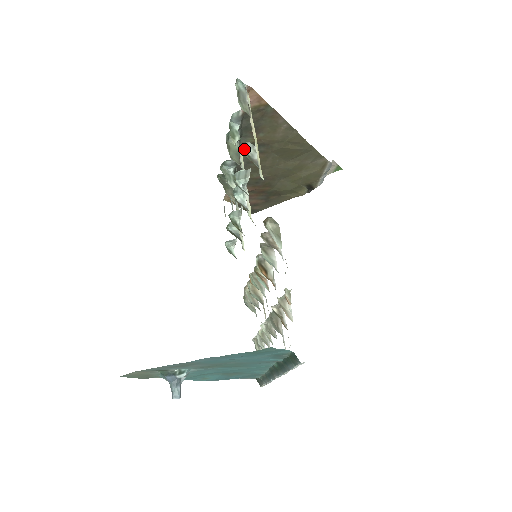
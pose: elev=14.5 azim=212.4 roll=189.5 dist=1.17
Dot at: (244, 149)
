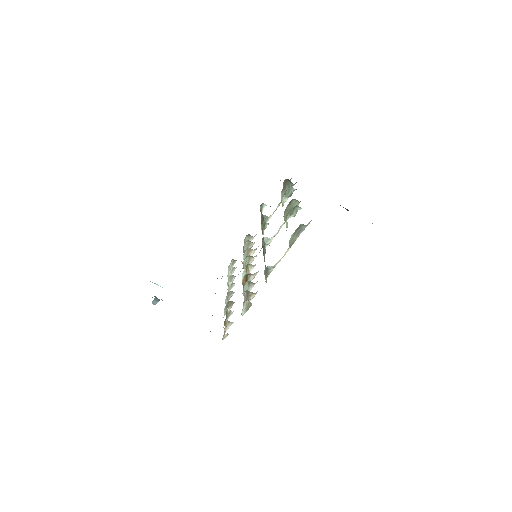
Dot at: occluded
